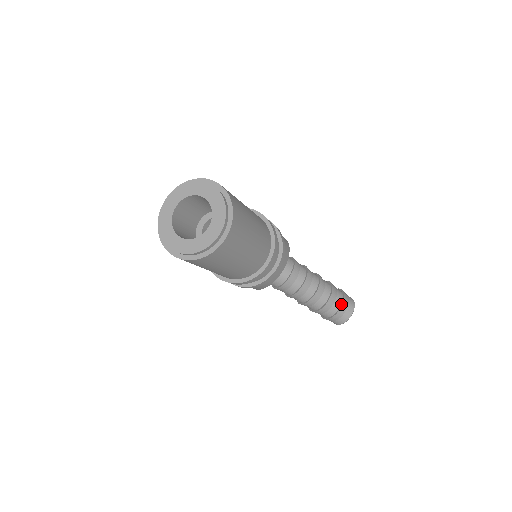
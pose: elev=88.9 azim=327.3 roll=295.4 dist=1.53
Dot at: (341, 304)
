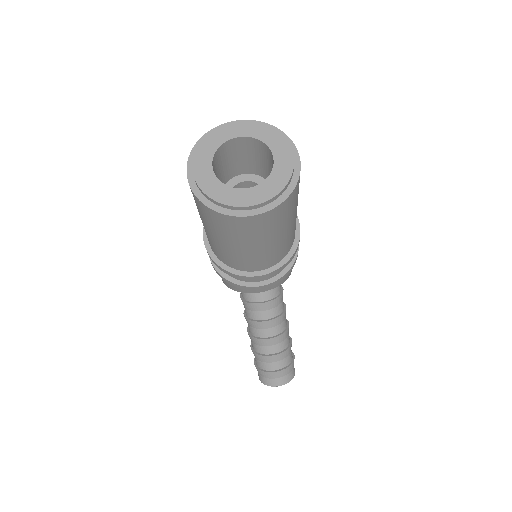
Dot at: (282, 368)
